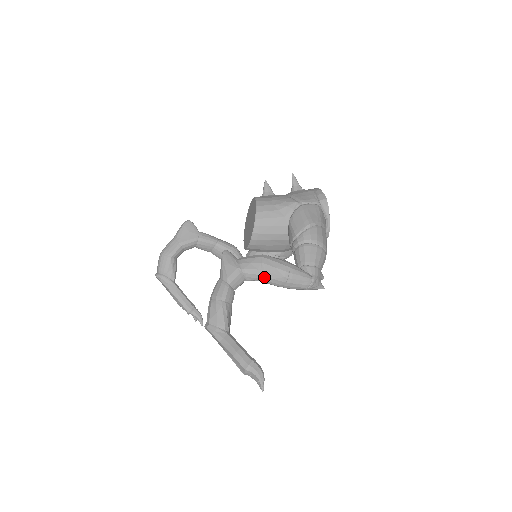
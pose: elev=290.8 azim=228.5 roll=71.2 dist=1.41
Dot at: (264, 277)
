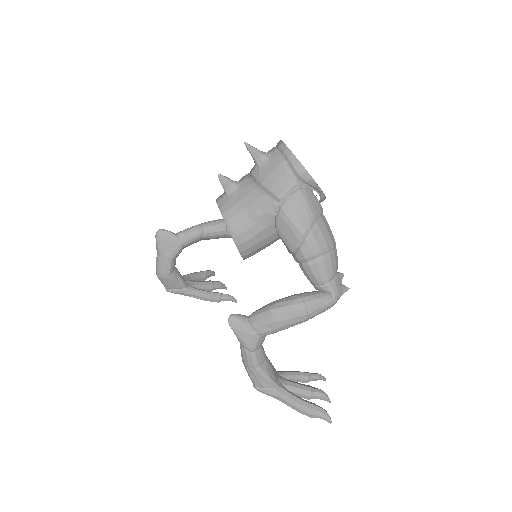
Dot at: (284, 329)
